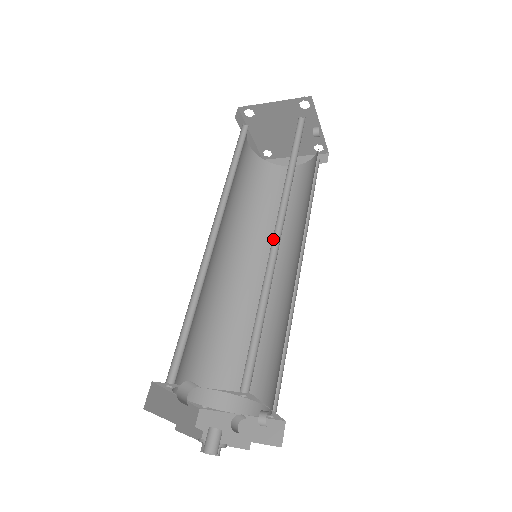
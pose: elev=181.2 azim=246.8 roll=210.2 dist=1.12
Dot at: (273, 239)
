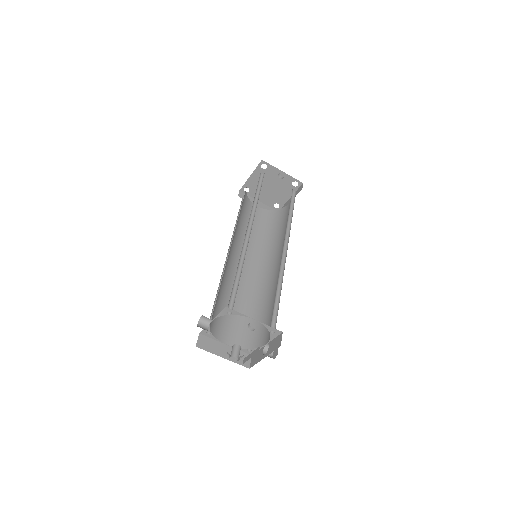
Dot at: (247, 238)
